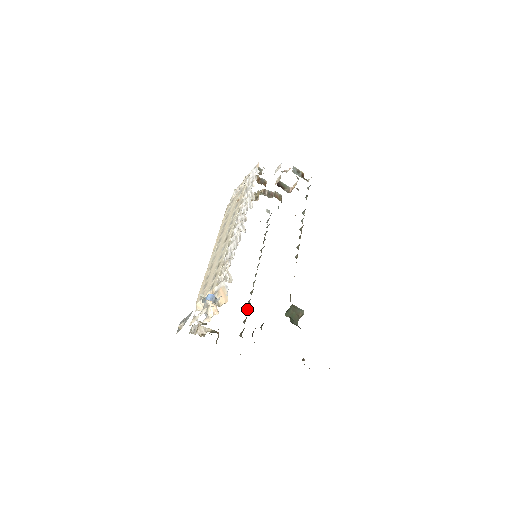
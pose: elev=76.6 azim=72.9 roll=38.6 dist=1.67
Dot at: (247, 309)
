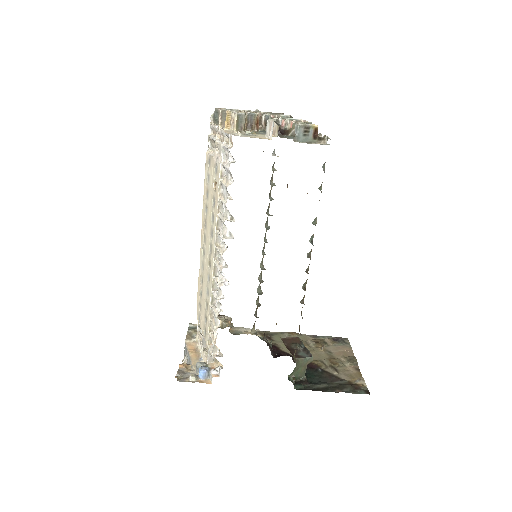
Dot at: (257, 298)
